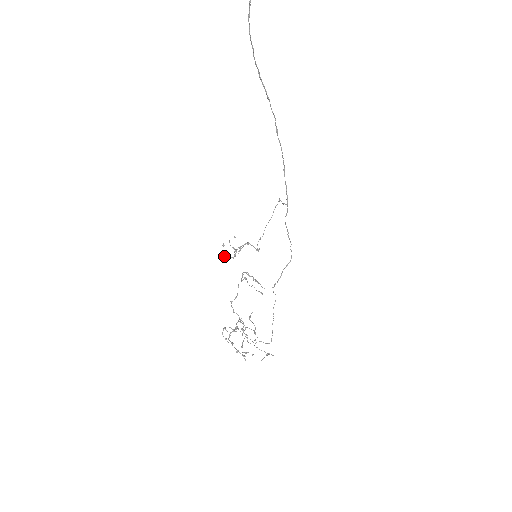
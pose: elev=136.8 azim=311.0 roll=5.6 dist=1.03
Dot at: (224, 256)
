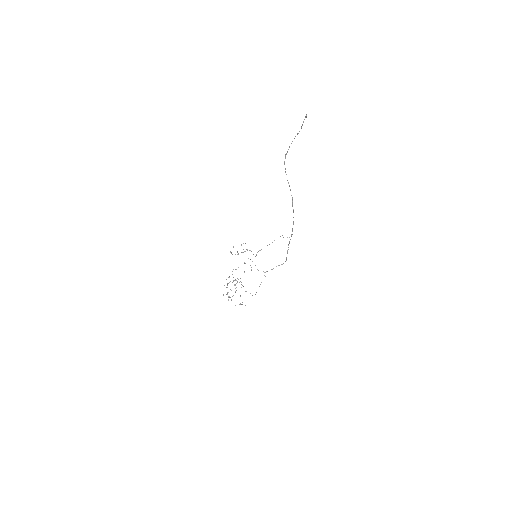
Dot at: (231, 252)
